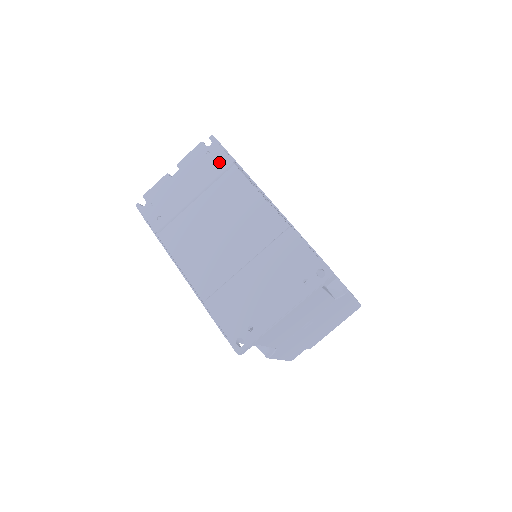
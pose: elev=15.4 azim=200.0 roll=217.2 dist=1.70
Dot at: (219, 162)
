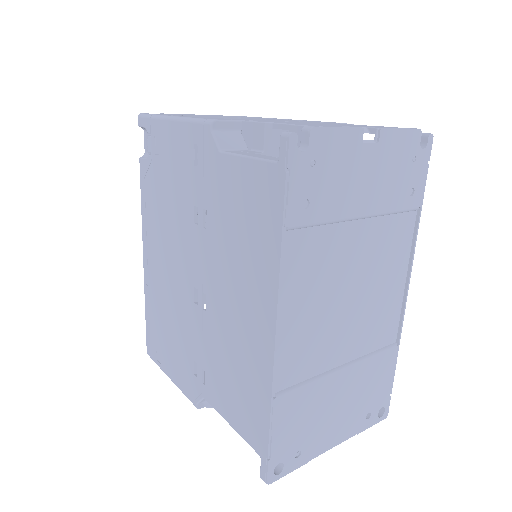
Dot at: (411, 188)
